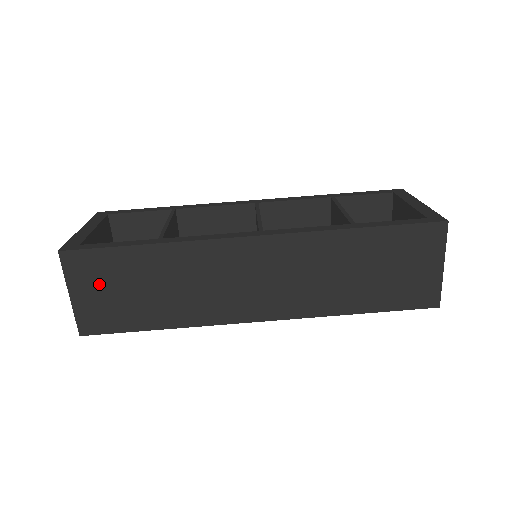
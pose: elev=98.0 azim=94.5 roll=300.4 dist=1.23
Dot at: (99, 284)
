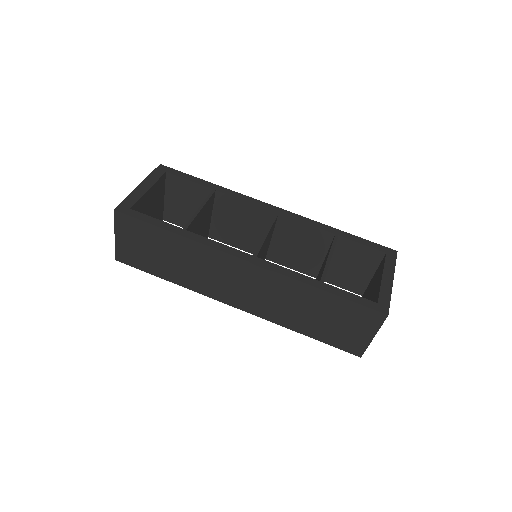
Dot at: (135, 239)
